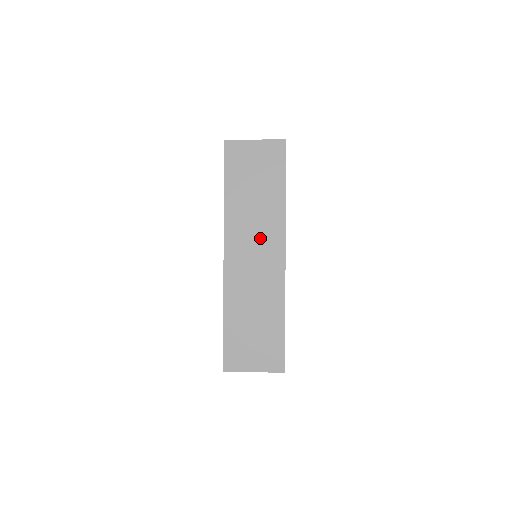
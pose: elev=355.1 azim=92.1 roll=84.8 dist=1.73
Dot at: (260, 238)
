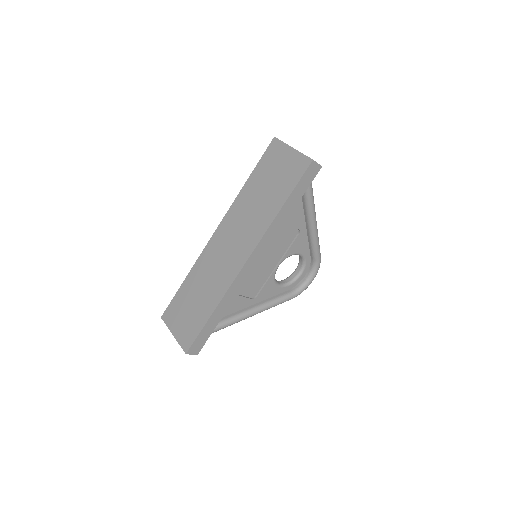
Dot at: (242, 234)
